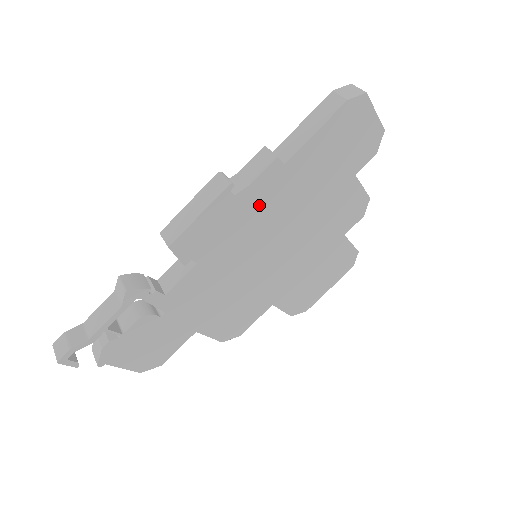
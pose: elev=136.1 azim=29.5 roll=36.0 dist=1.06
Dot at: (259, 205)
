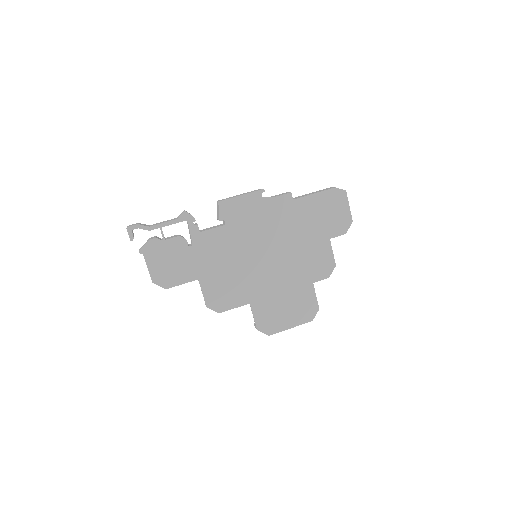
Dot at: (272, 214)
